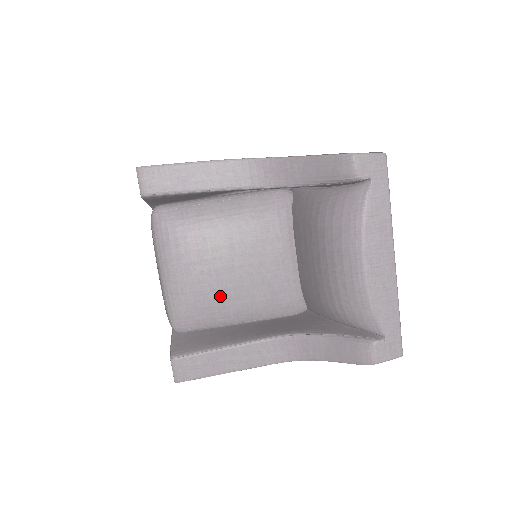
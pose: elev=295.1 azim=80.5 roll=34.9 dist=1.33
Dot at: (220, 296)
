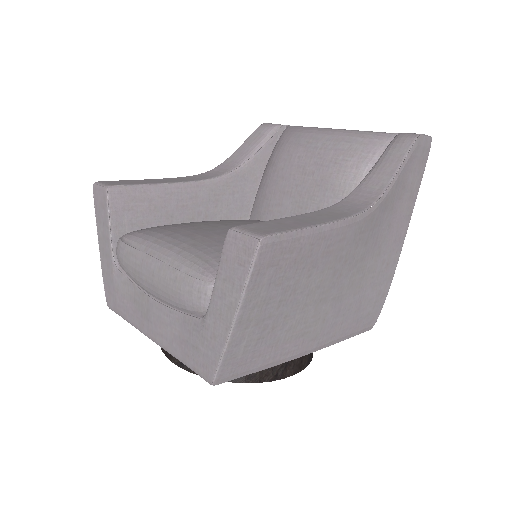
Dot at: occluded
